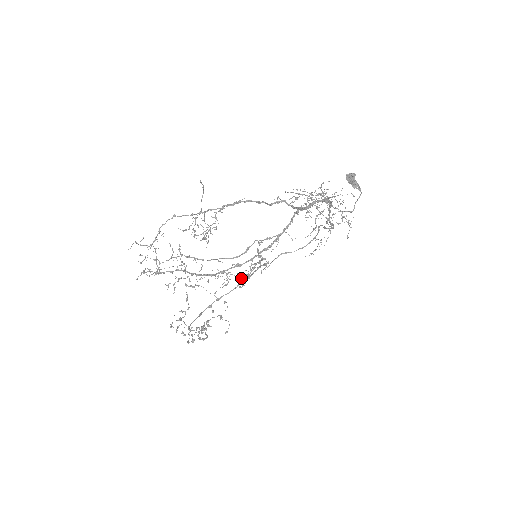
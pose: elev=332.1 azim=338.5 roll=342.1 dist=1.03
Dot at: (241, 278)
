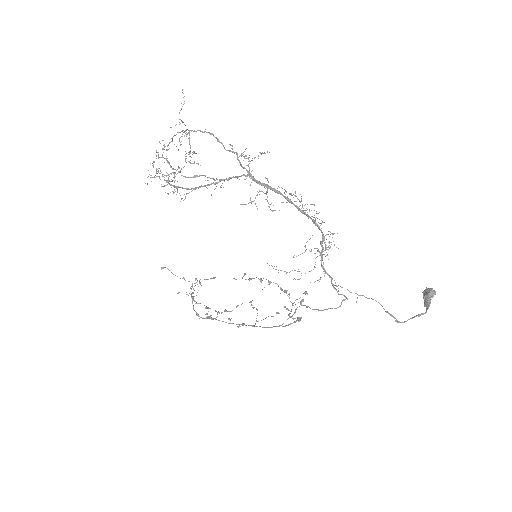
Dot at: occluded
